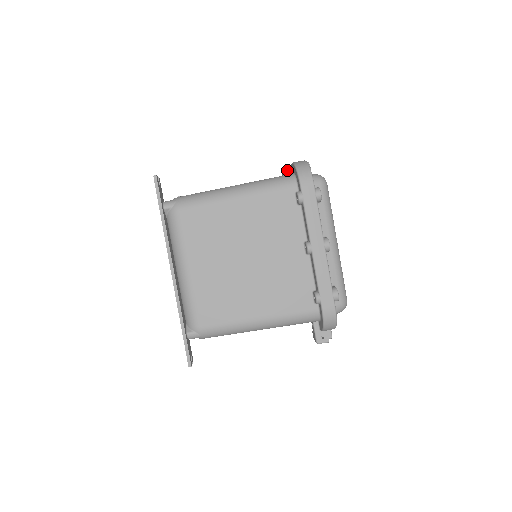
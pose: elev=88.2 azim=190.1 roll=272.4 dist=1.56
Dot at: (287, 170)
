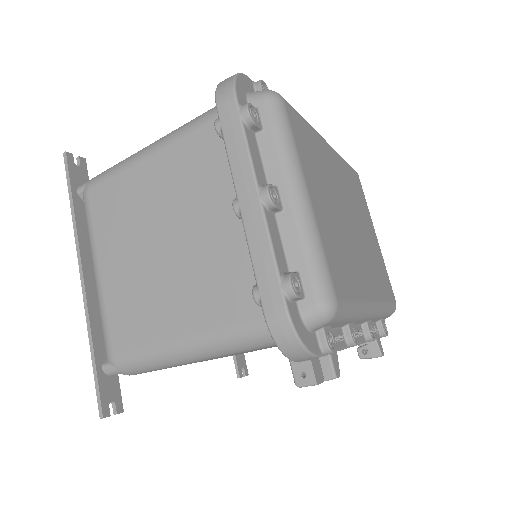
Dot at: occluded
